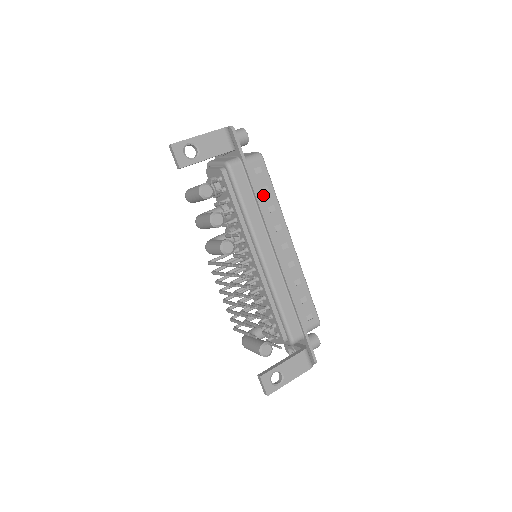
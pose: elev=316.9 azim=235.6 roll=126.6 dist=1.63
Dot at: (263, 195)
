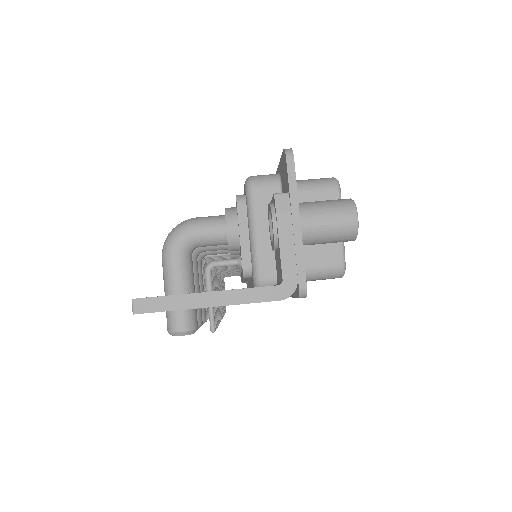
Dot at: occluded
